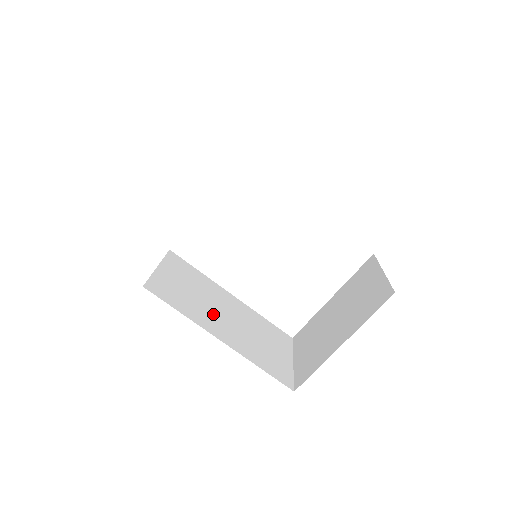
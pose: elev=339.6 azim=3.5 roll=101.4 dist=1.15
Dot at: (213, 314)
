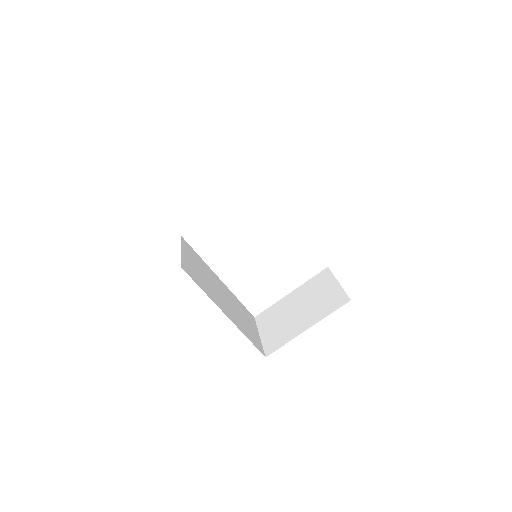
Dot at: (216, 294)
